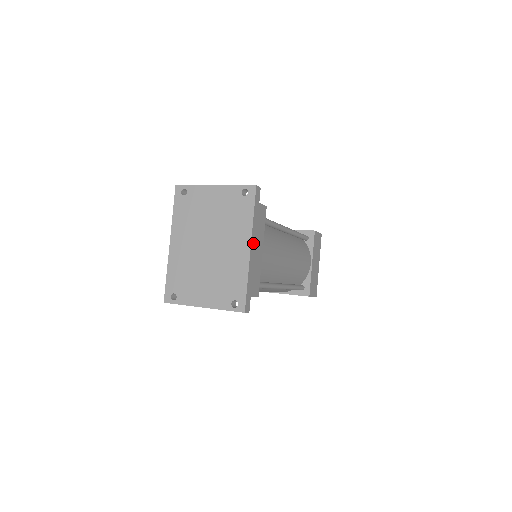
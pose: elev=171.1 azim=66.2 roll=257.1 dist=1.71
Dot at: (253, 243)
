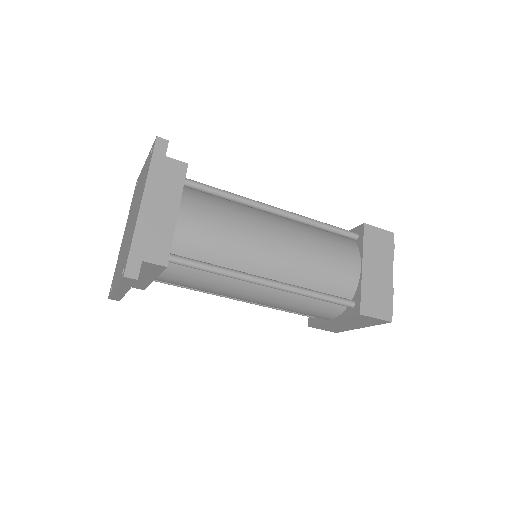
Dot at: (149, 198)
